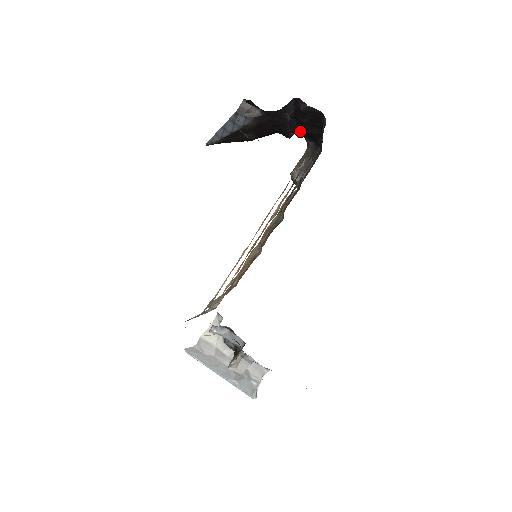
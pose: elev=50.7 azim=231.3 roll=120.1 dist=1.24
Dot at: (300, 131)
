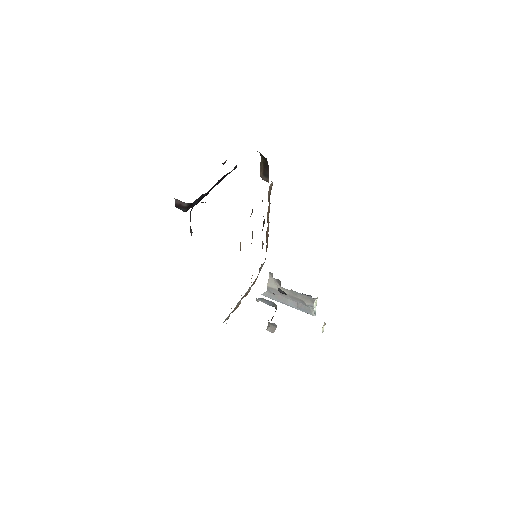
Dot at: occluded
